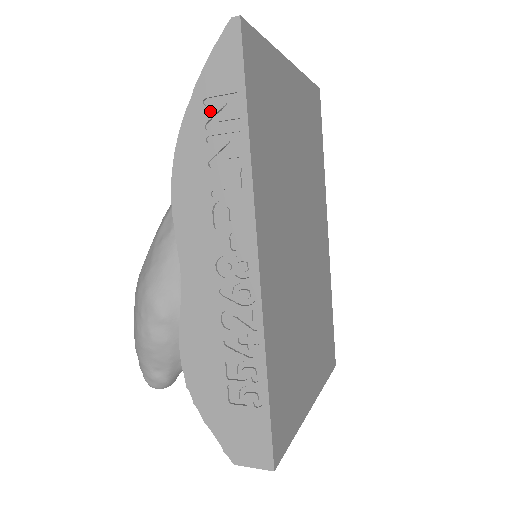
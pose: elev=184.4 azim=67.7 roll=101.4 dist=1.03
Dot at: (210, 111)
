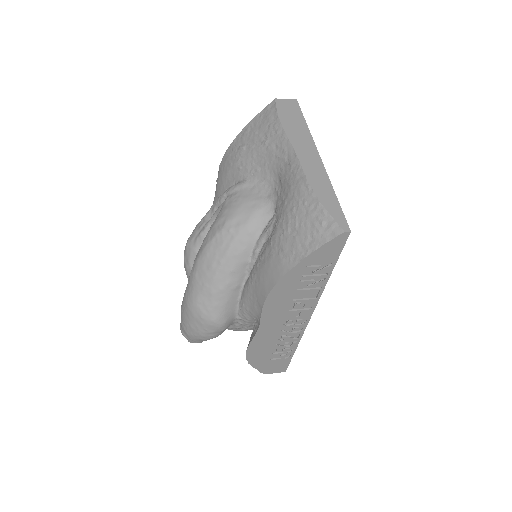
Dot at: (309, 269)
